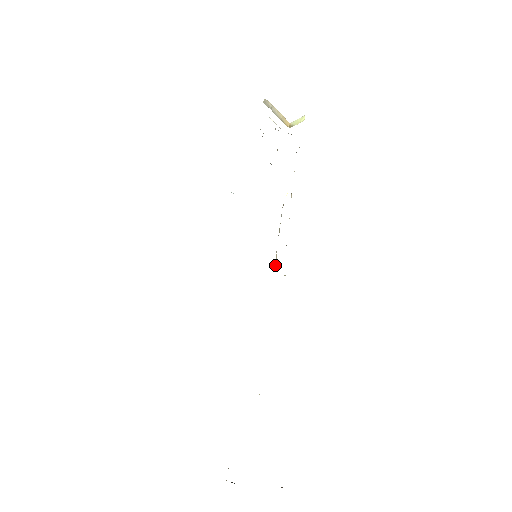
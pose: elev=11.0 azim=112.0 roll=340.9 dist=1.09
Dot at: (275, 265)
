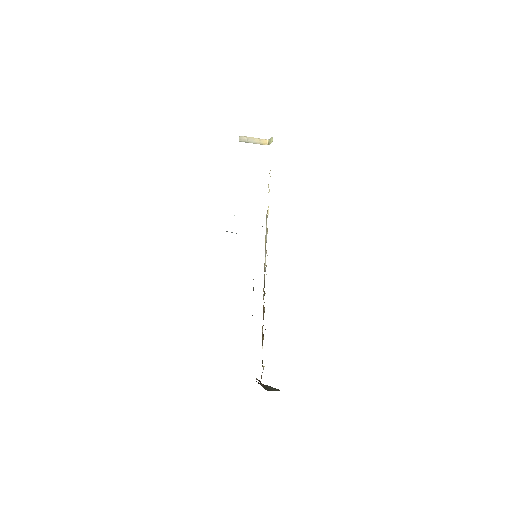
Dot at: (265, 264)
